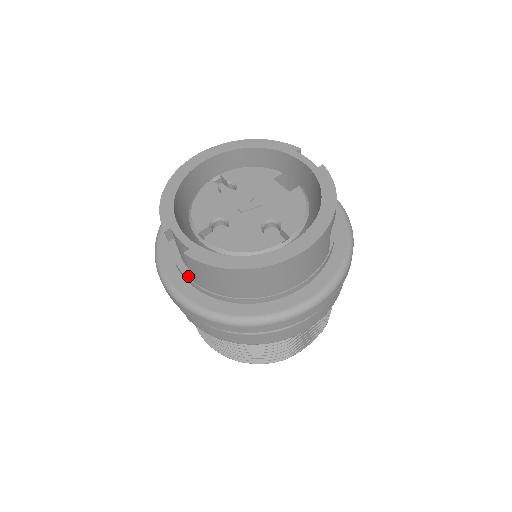
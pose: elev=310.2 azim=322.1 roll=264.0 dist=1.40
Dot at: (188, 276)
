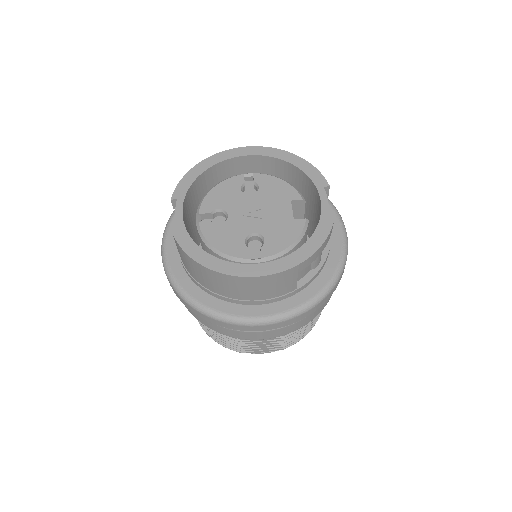
Dot at: occluded
